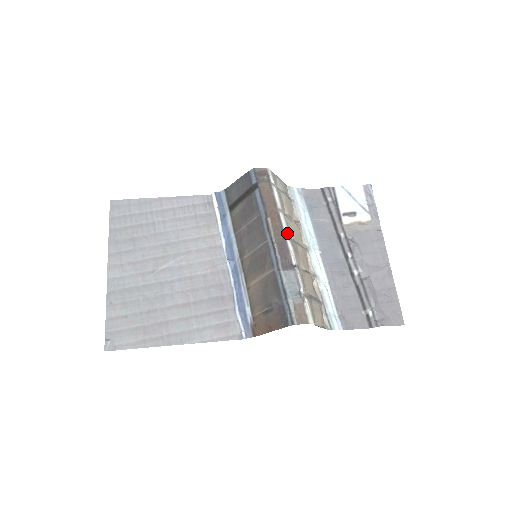
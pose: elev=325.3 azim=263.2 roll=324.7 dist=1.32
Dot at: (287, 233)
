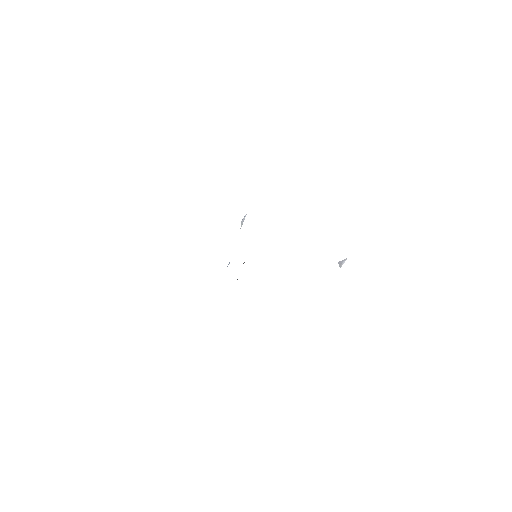
Dot at: occluded
